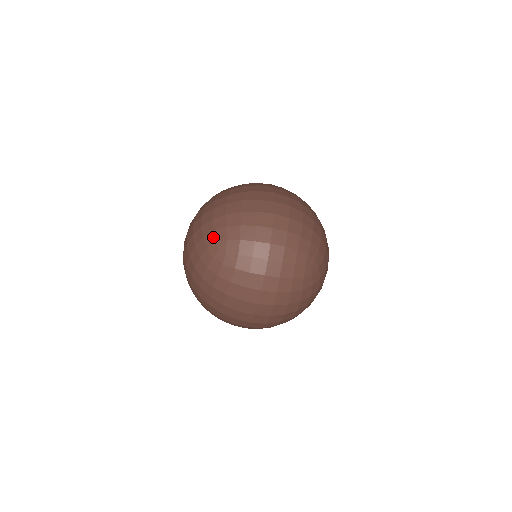
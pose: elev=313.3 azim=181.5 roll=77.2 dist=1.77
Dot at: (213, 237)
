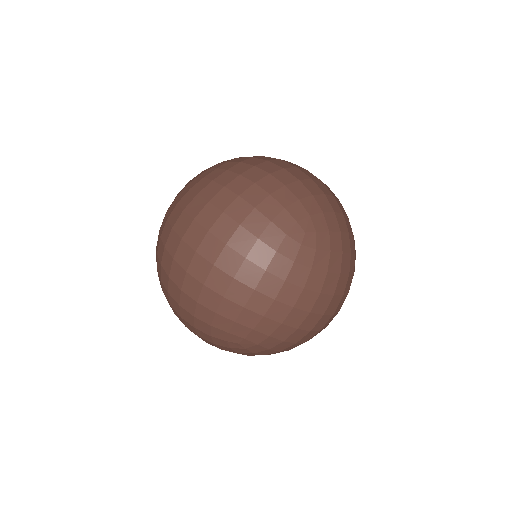
Dot at: (246, 333)
